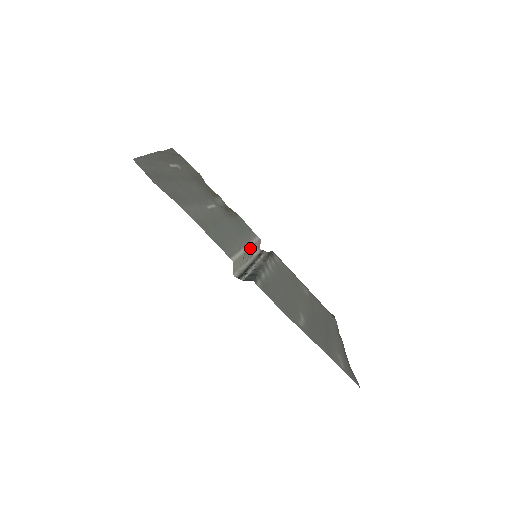
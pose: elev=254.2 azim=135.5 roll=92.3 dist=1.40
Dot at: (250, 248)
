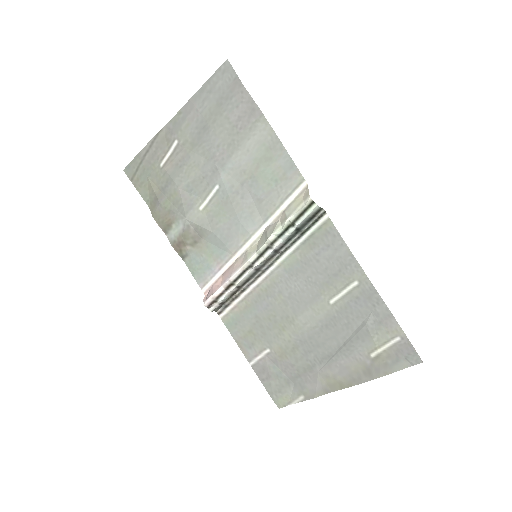
Dot at: (248, 248)
